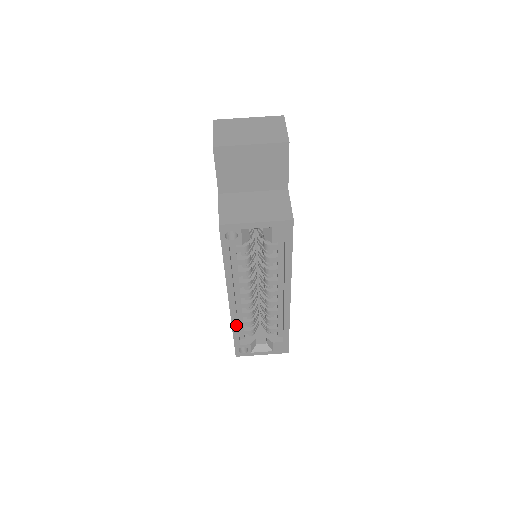
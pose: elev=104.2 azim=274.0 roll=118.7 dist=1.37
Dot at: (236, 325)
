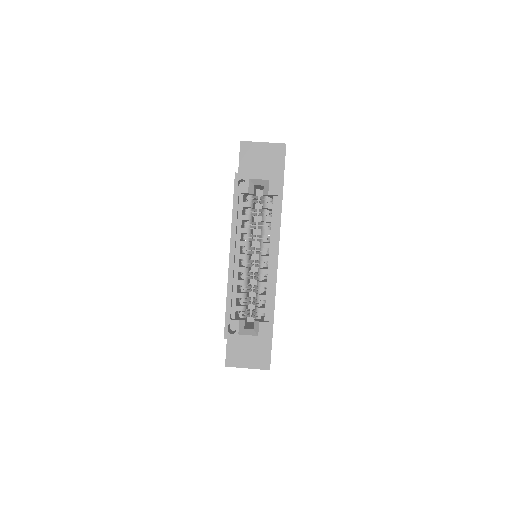
Dot at: (231, 288)
